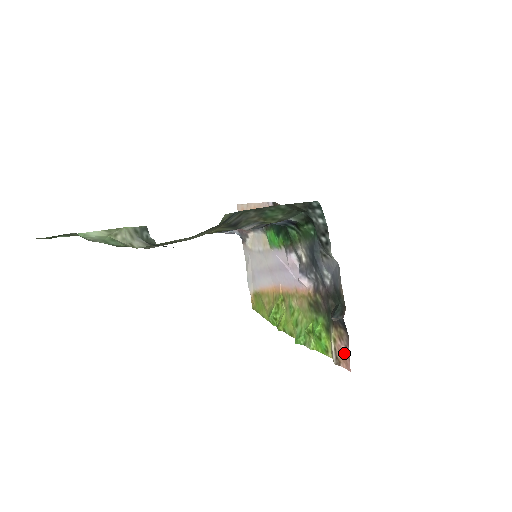
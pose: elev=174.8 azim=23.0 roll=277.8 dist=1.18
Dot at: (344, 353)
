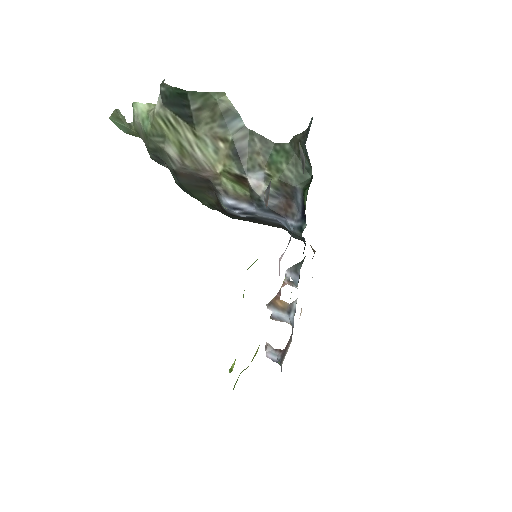
Dot at: occluded
